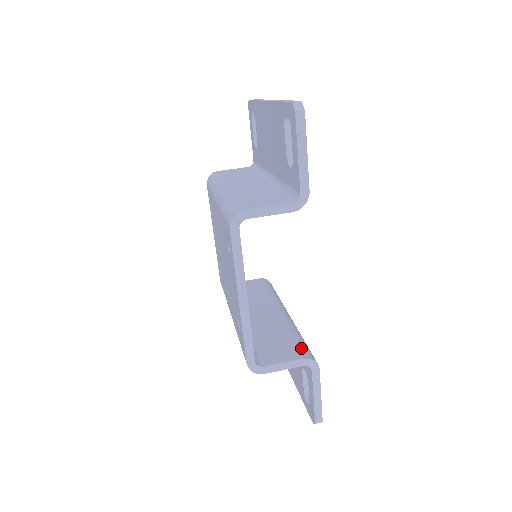
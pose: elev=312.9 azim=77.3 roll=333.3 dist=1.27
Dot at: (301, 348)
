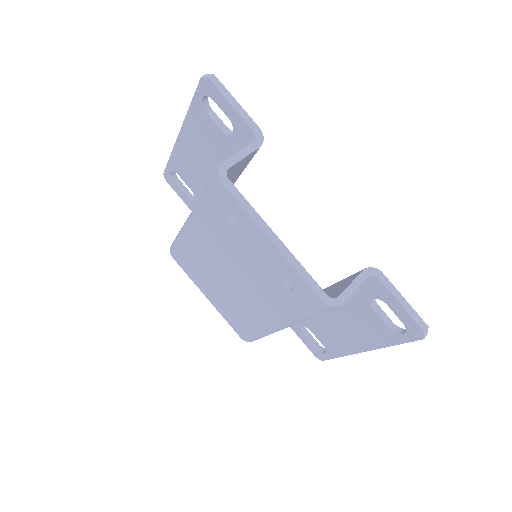
Dot at: (354, 274)
